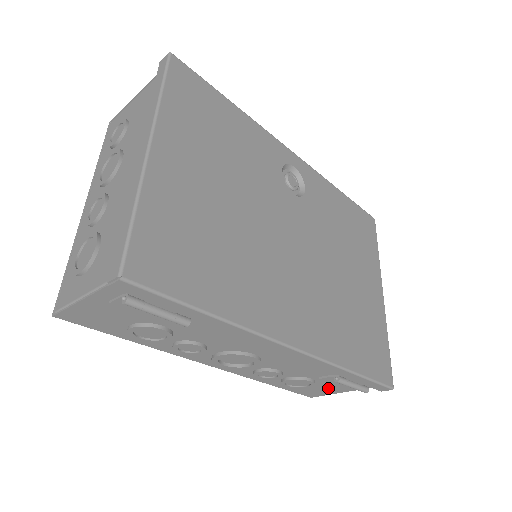
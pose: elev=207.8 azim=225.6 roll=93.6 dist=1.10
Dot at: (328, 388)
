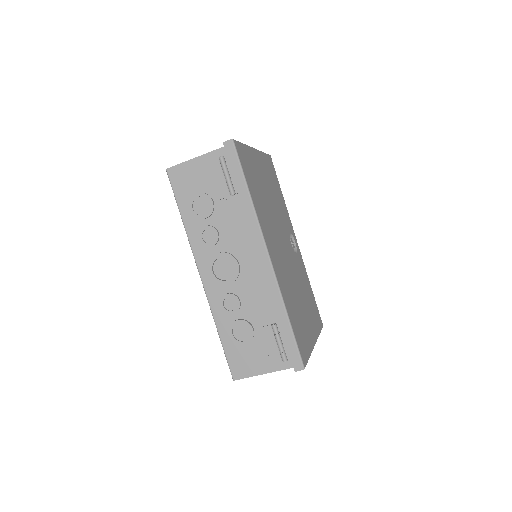
Dot at: (256, 358)
